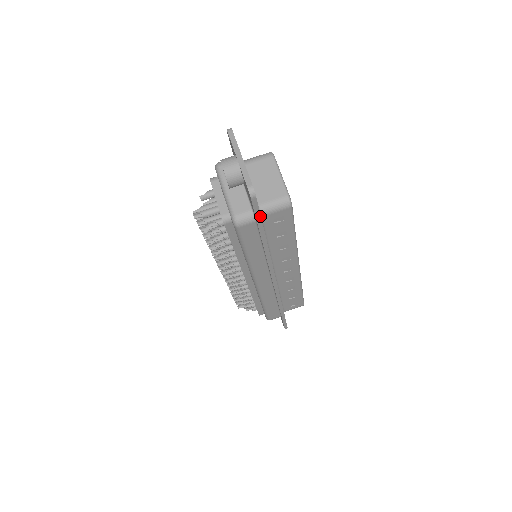
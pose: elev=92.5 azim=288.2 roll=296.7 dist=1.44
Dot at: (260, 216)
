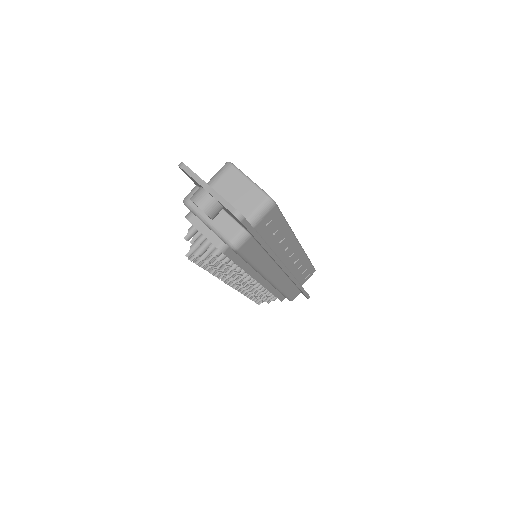
Dot at: (254, 230)
